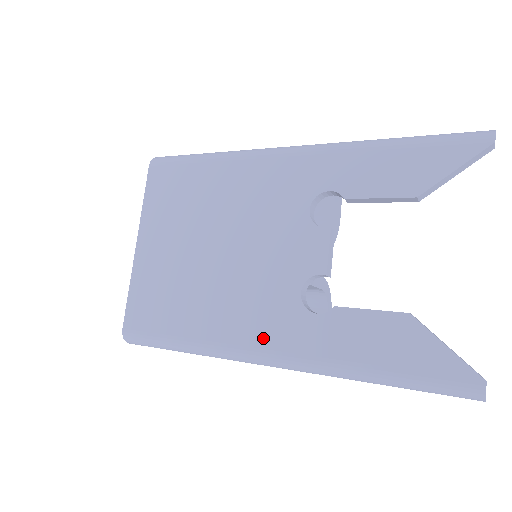
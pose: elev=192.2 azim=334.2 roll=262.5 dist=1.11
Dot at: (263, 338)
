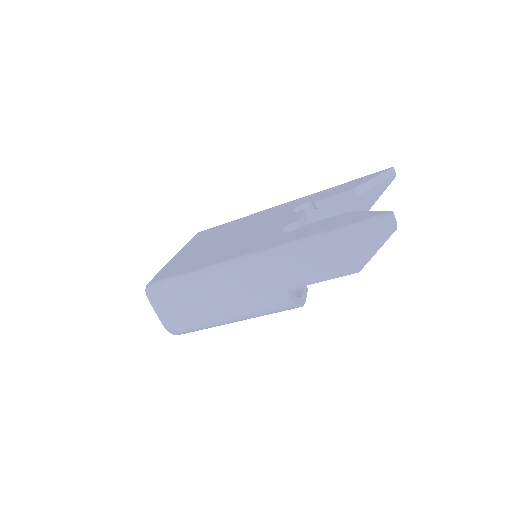
Dot at: (252, 250)
